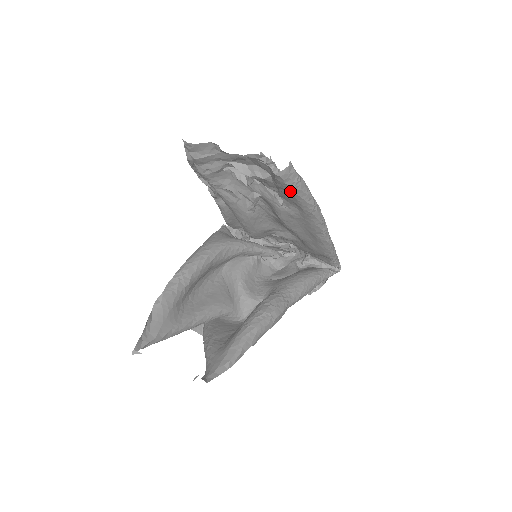
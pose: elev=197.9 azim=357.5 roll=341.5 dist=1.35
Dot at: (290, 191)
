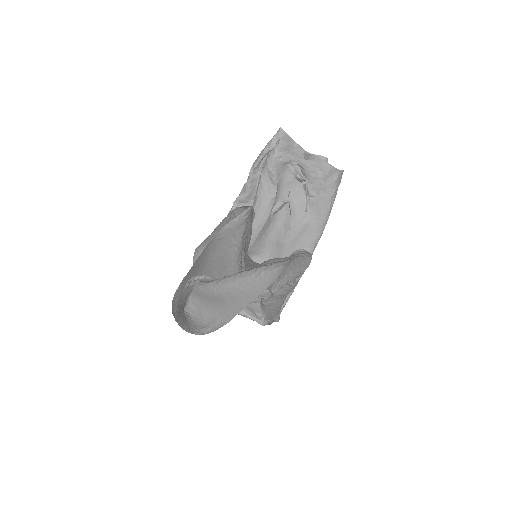
Dot at: (330, 193)
